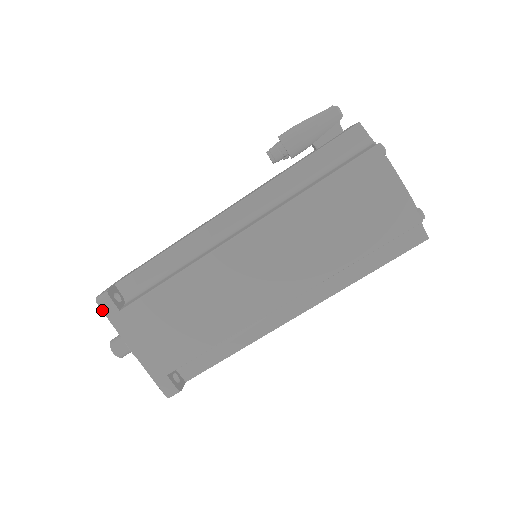
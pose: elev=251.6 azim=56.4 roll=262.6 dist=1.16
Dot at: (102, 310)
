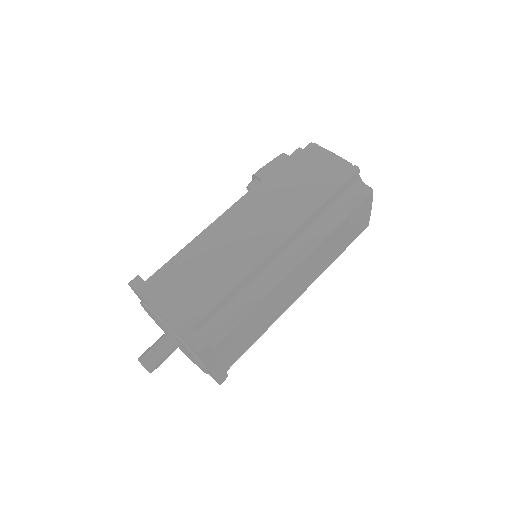
Dot at: (133, 288)
